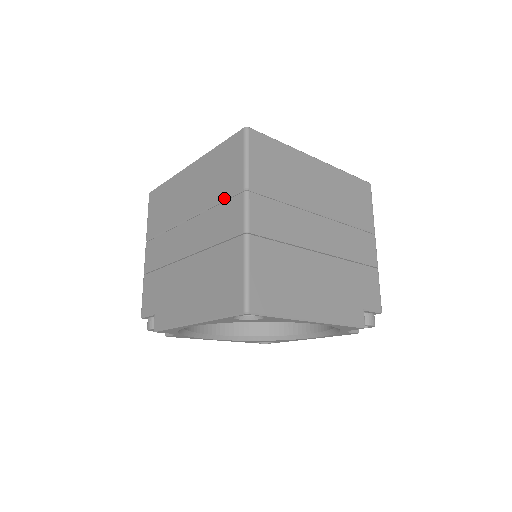
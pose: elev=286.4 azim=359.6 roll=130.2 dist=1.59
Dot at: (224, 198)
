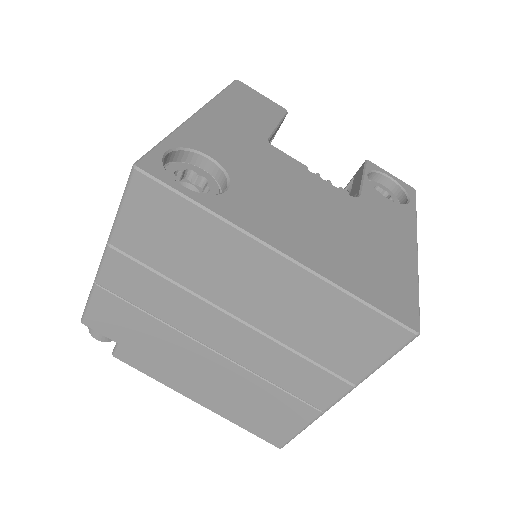
Dot at: (319, 364)
